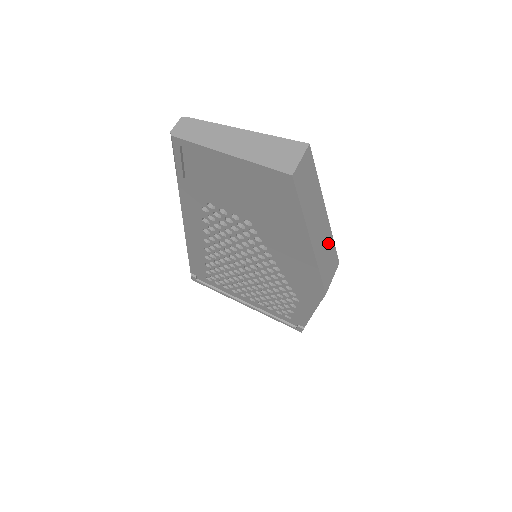
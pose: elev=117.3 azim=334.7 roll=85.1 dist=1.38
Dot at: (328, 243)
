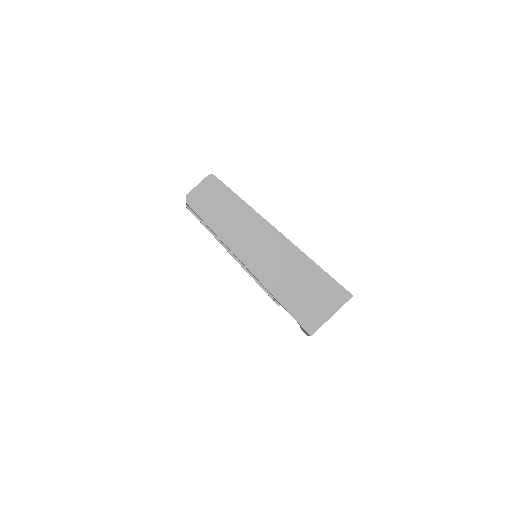
Dot at: occluded
